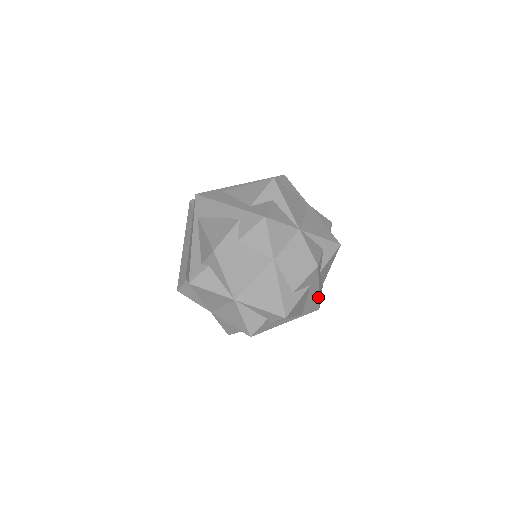
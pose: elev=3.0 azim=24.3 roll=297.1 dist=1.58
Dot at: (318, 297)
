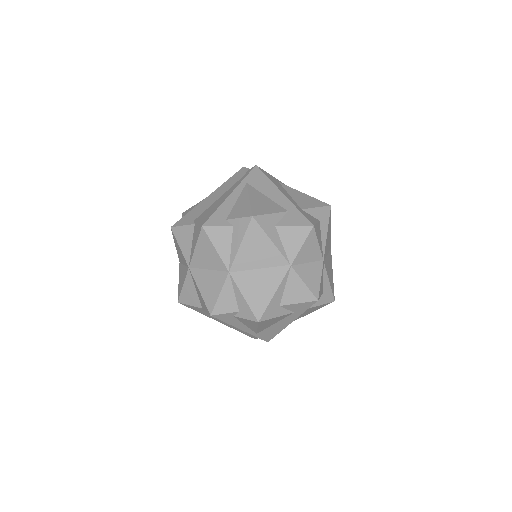
Dot at: occluded
